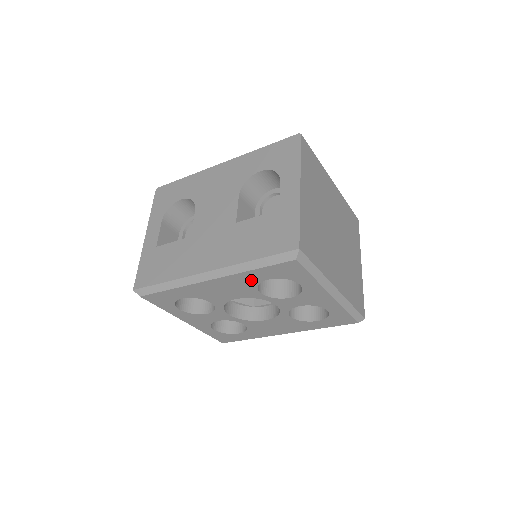
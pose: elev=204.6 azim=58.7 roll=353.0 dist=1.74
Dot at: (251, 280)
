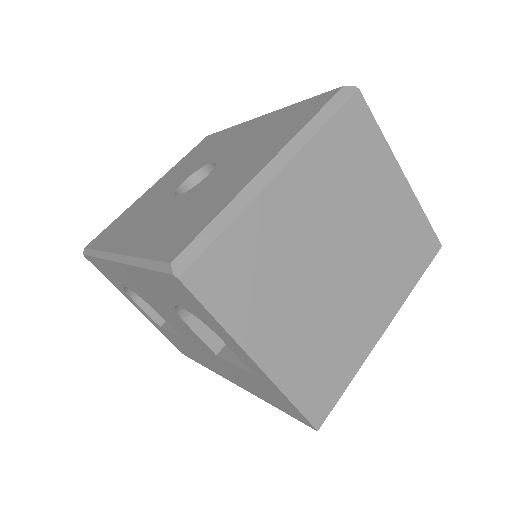
Dot at: occluded
